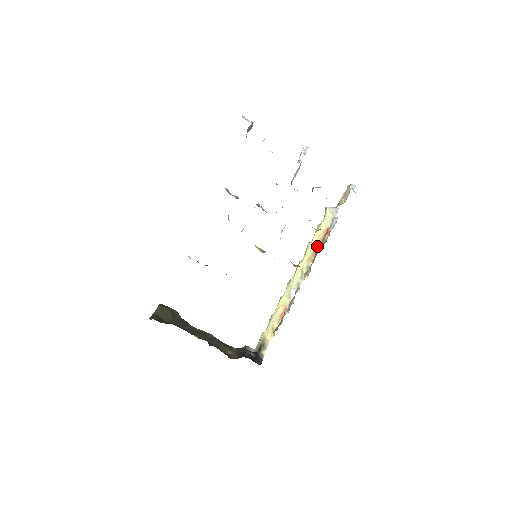
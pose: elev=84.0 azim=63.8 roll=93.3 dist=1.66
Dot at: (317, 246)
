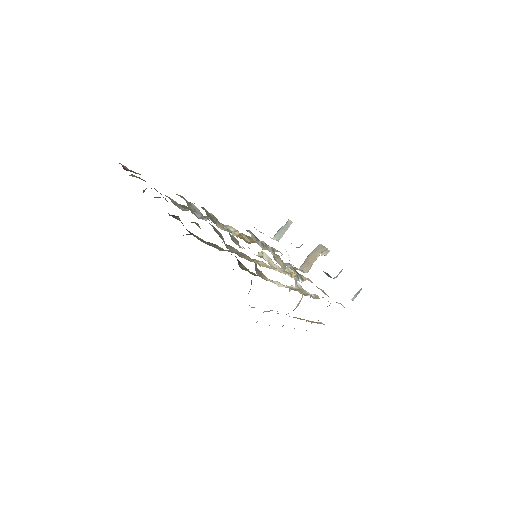
Dot at: occluded
